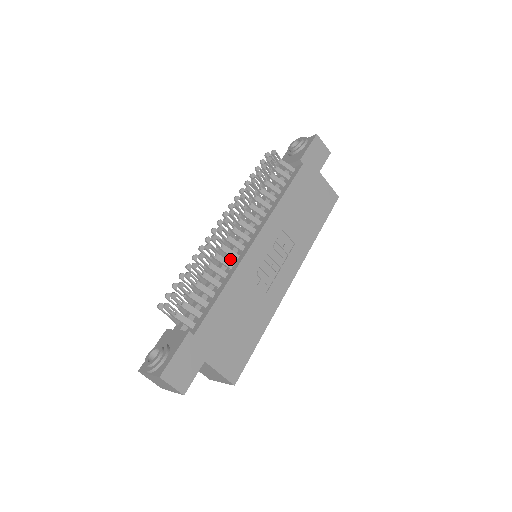
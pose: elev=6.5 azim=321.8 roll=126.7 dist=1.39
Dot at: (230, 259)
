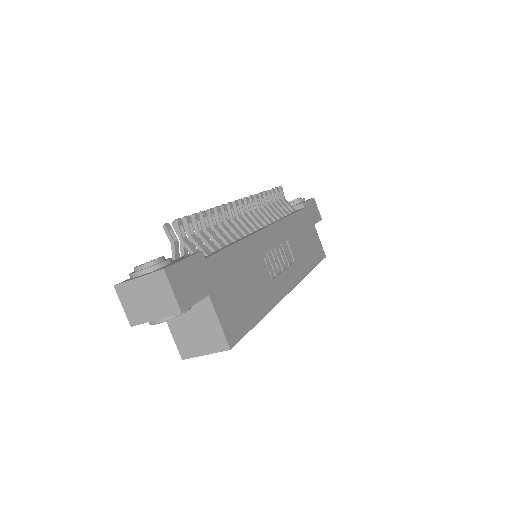
Dot at: occluded
